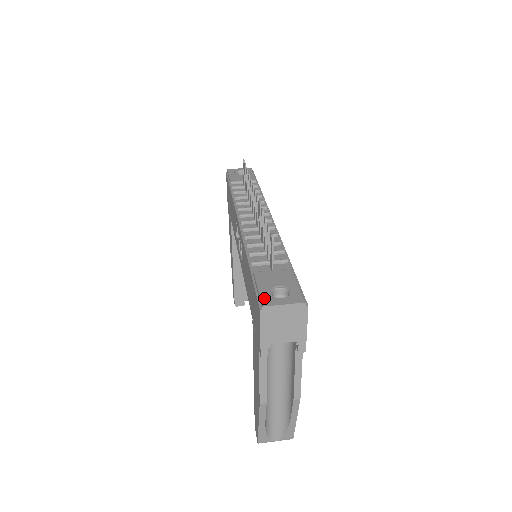
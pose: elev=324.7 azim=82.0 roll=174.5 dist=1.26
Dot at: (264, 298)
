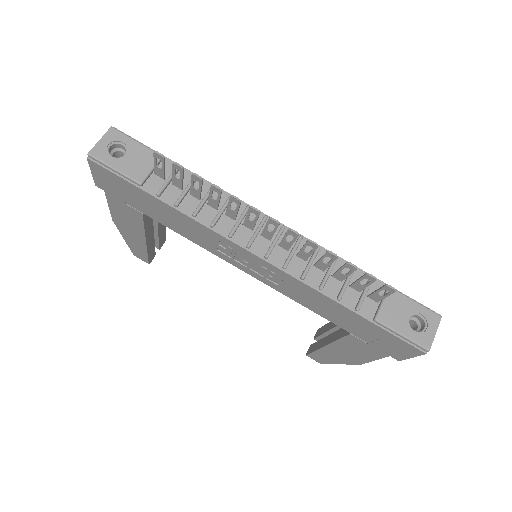
Dot at: (420, 342)
